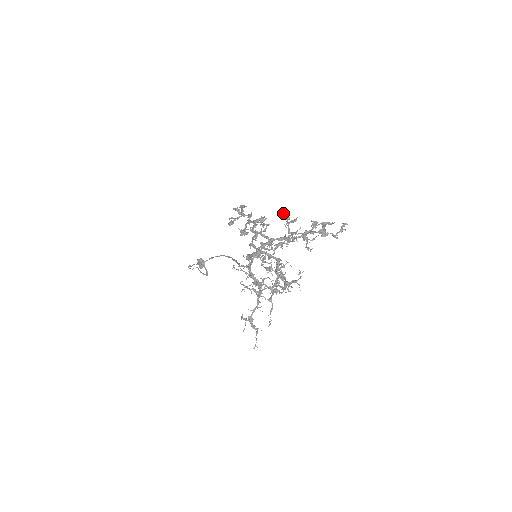
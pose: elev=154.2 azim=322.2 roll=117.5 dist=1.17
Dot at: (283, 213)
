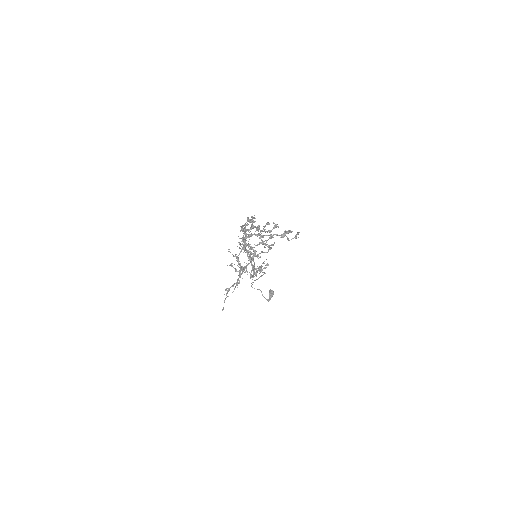
Dot at: occluded
